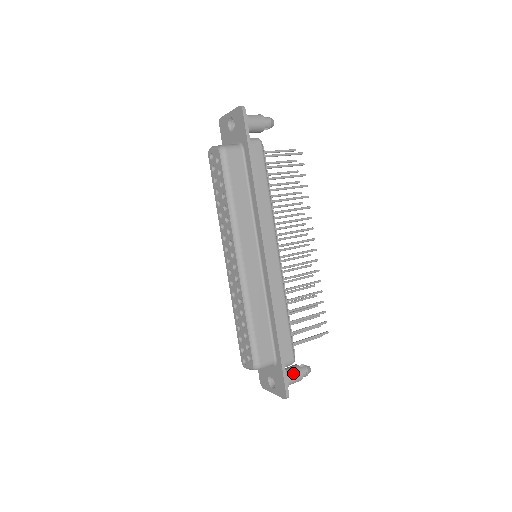
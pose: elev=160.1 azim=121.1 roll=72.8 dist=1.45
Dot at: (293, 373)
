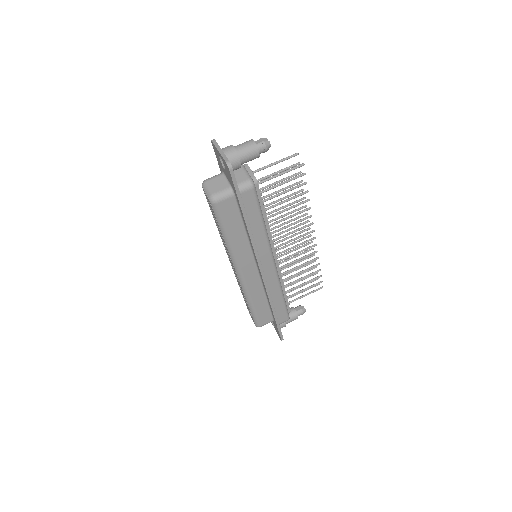
Dot at: (290, 318)
